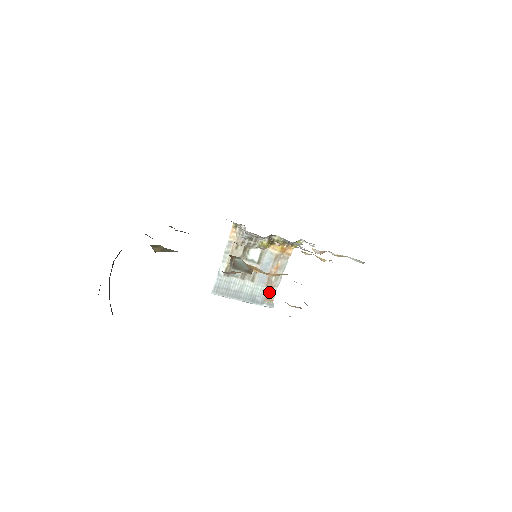
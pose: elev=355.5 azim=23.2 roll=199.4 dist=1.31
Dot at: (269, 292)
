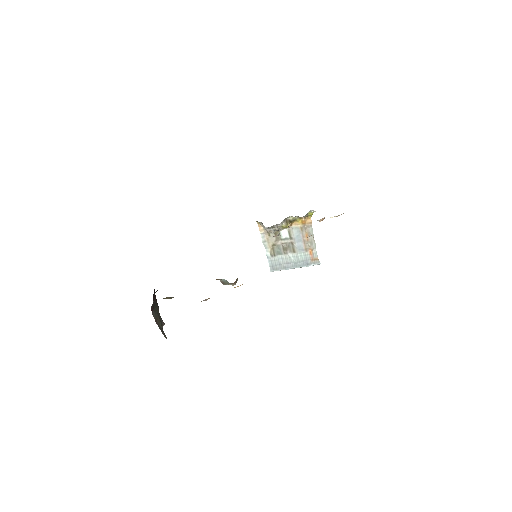
Dot at: (311, 254)
